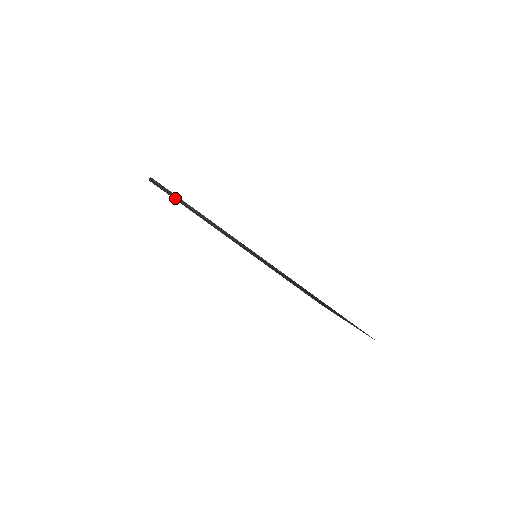
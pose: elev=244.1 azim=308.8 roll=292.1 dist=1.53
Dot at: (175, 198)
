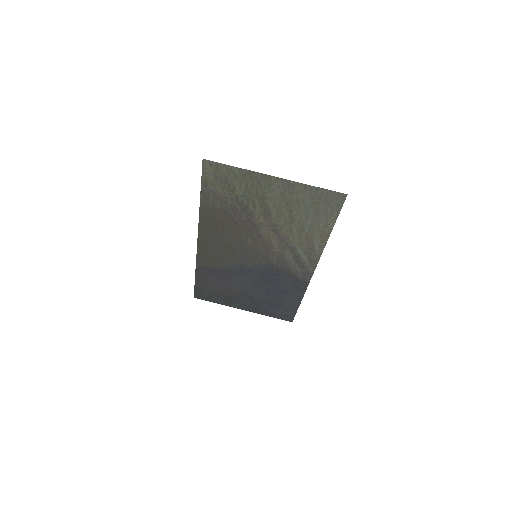
Dot at: (246, 193)
